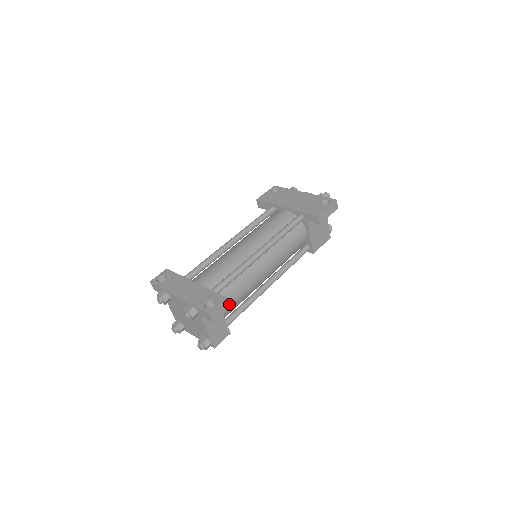
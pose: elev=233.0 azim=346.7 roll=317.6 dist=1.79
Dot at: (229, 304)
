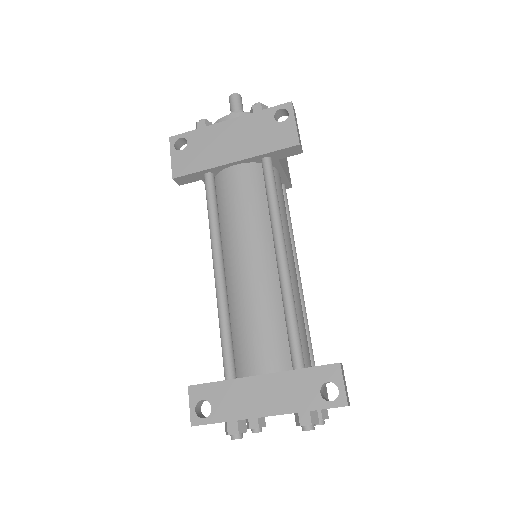
Dot at: (341, 364)
